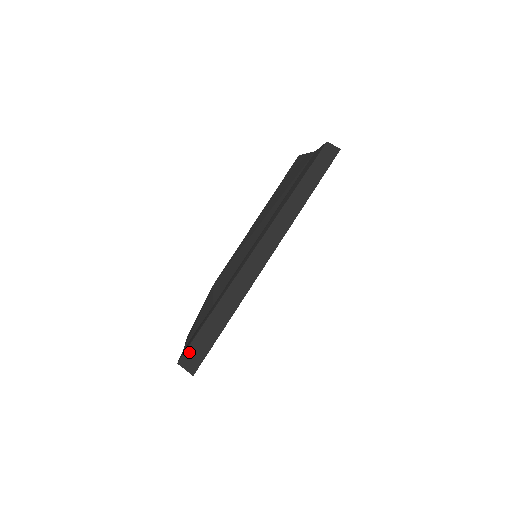
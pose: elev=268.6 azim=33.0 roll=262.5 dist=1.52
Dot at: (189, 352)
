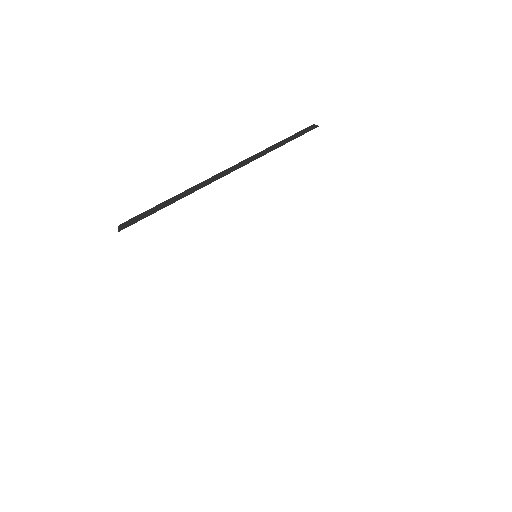
Dot at: (131, 220)
